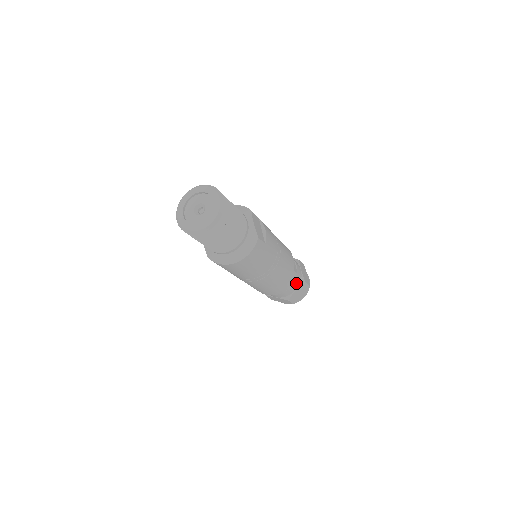
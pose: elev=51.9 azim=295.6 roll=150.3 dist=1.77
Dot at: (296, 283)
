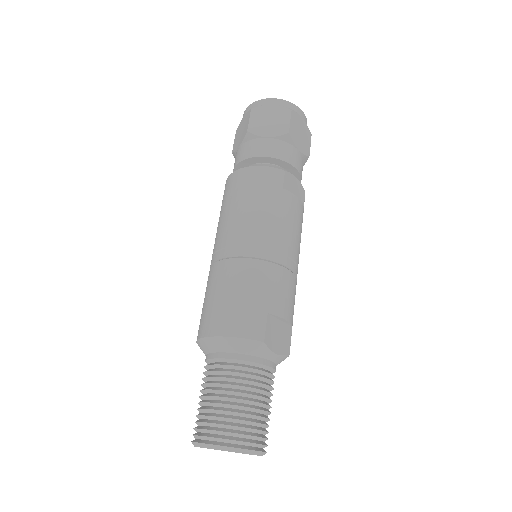
Dot at: occluded
